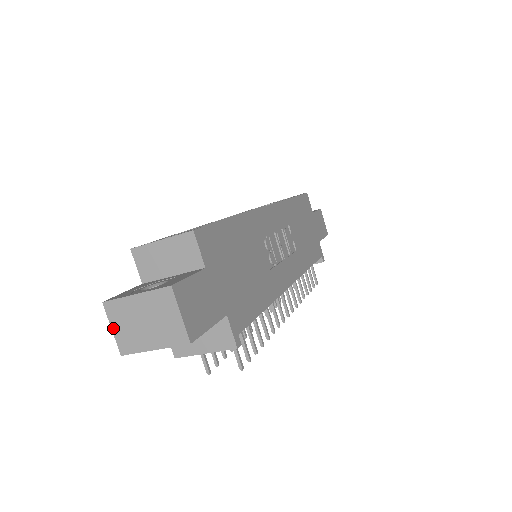
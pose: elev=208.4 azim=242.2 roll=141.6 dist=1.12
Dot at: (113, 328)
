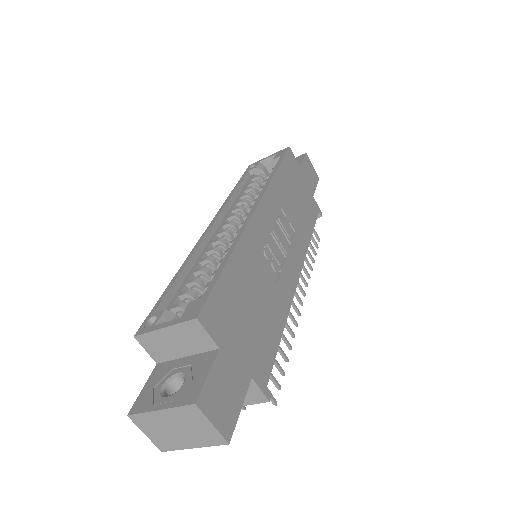
Dot at: (146, 434)
